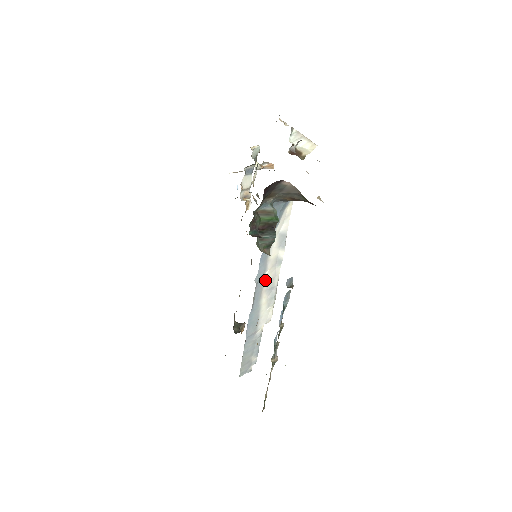
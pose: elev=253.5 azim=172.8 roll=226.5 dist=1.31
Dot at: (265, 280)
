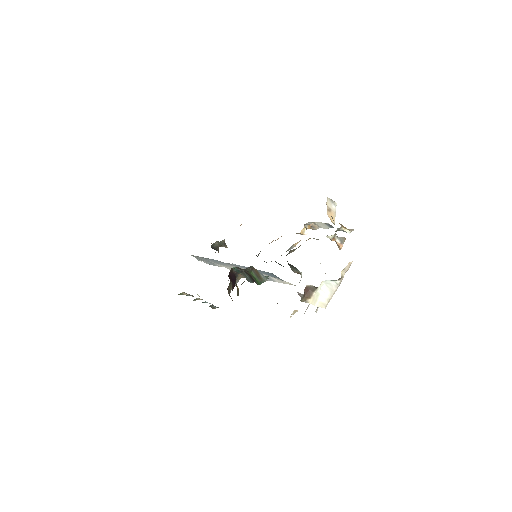
Dot at: (242, 268)
